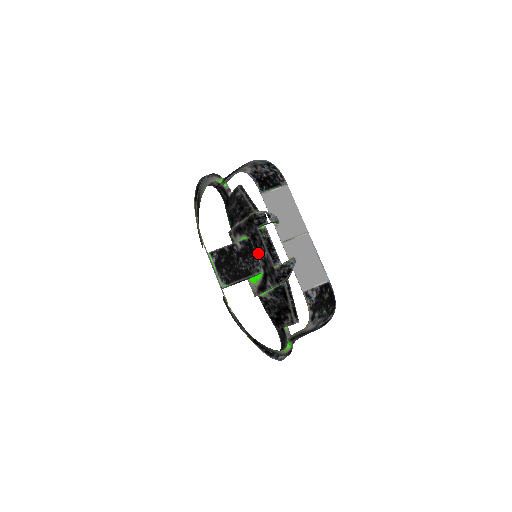
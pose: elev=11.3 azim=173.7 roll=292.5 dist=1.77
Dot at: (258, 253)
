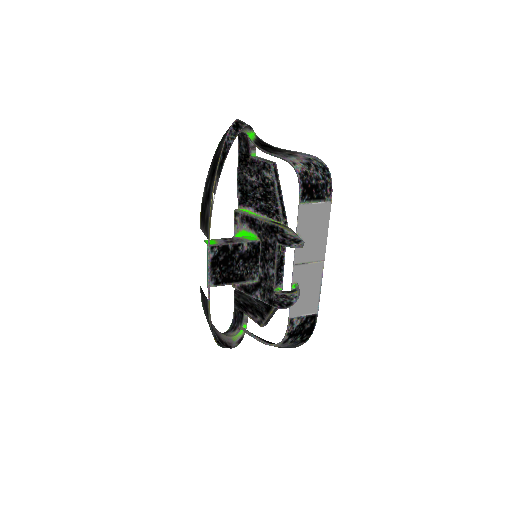
Dot at: (262, 262)
